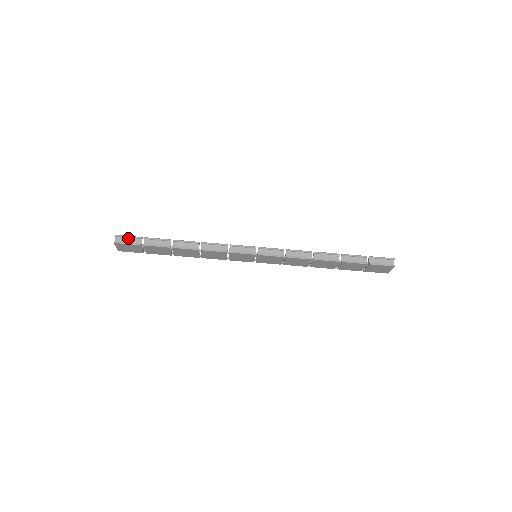
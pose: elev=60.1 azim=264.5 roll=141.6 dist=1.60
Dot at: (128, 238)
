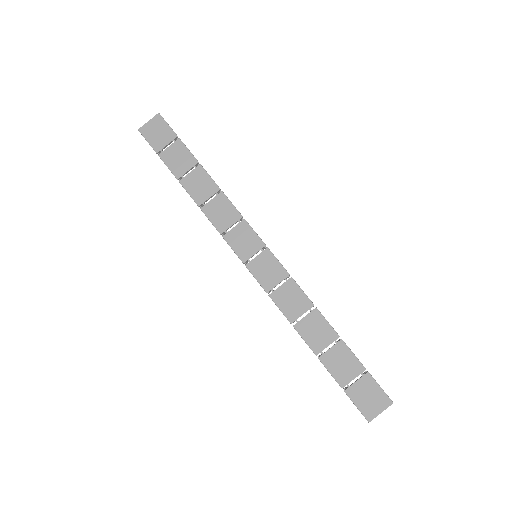
Dot at: occluded
